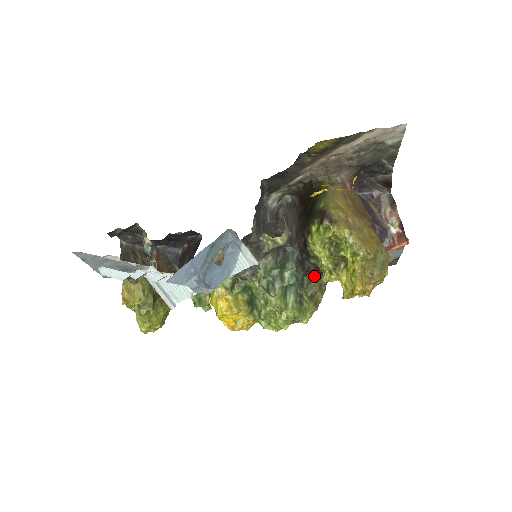
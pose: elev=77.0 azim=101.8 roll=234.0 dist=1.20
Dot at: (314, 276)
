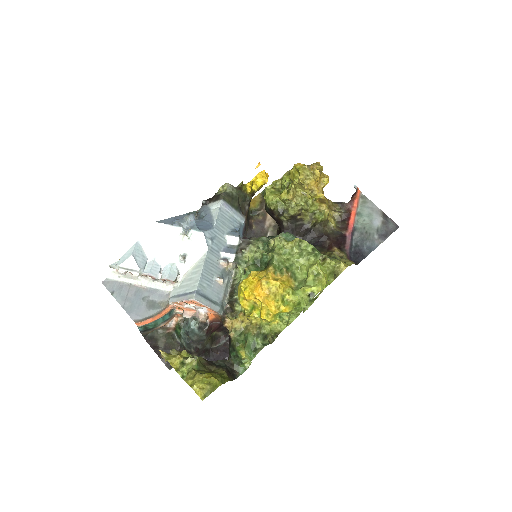
Dot at: (324, 252)
